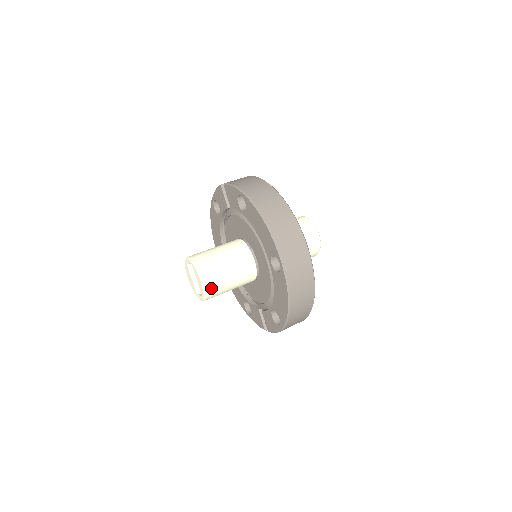
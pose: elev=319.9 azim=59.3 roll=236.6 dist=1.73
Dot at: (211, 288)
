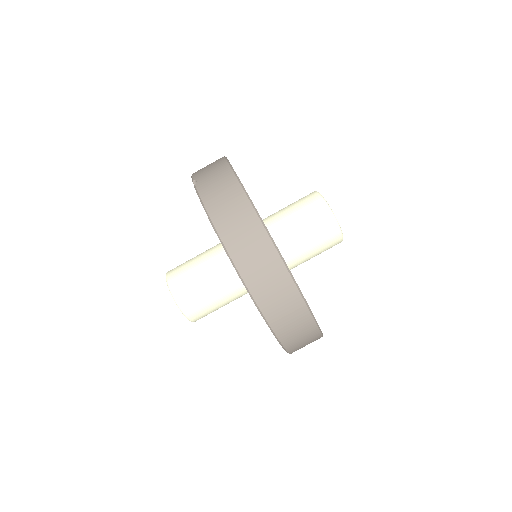
Dot at: (197, 316)
